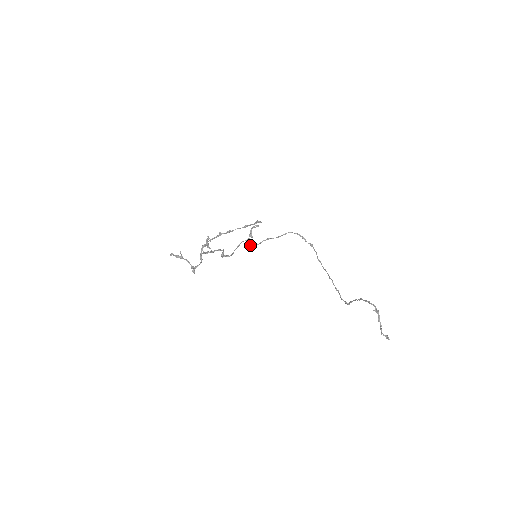
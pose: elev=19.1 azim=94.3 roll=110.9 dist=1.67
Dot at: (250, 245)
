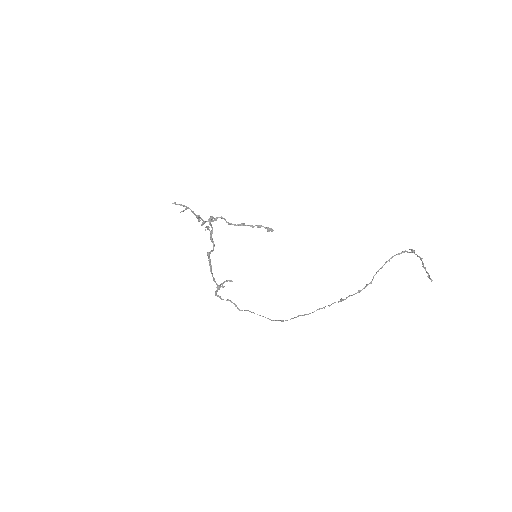
Dot at: (216, 294)
